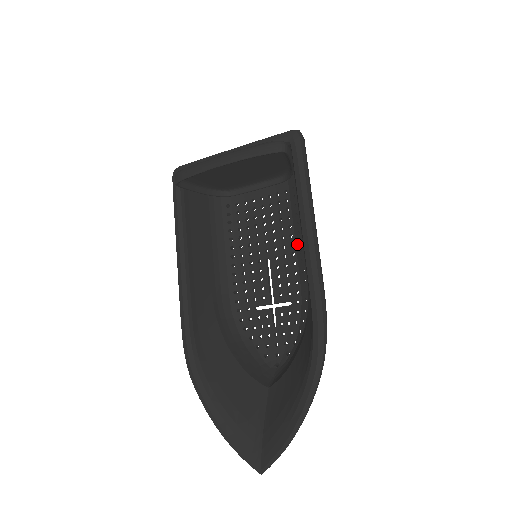
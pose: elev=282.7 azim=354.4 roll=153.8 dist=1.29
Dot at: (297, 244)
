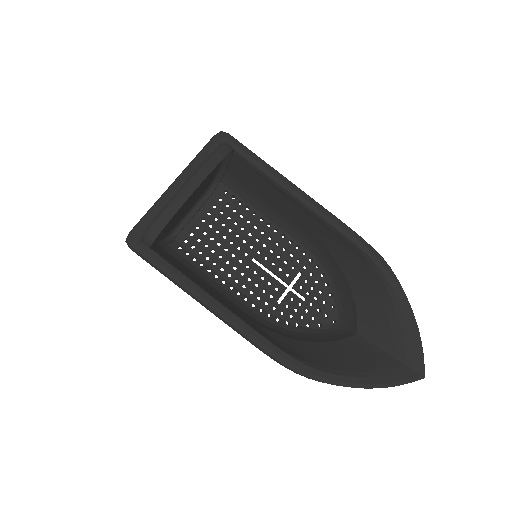
Dot at: (267, 228)
